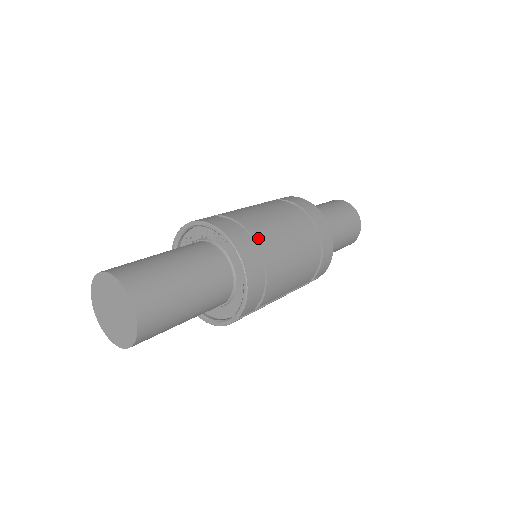
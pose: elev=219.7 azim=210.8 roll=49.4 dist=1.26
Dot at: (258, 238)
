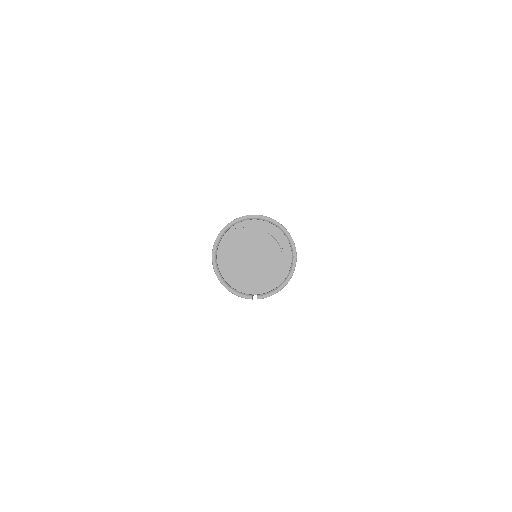
Dot at: occluded
